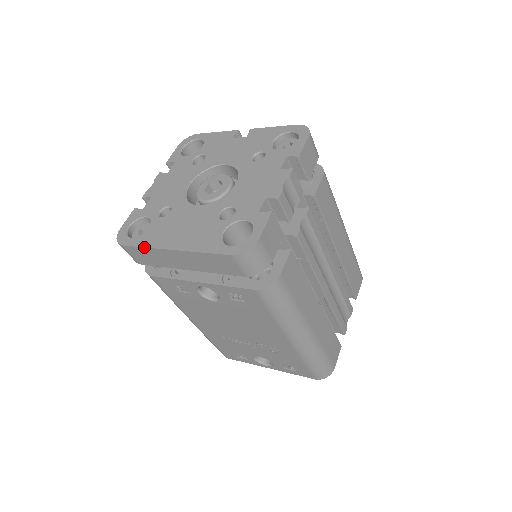
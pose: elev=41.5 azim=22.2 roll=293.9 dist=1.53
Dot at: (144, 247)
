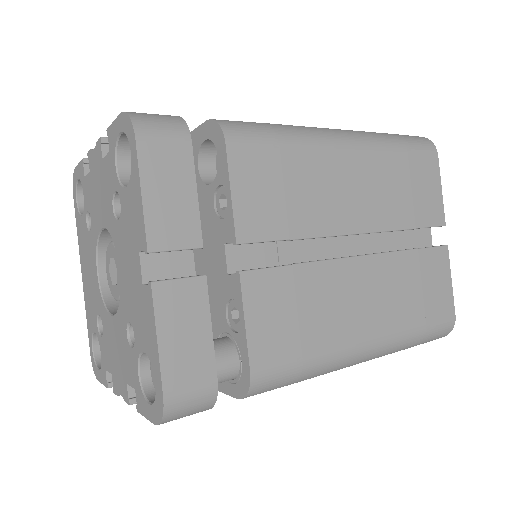
Dot at: (77, 232)
